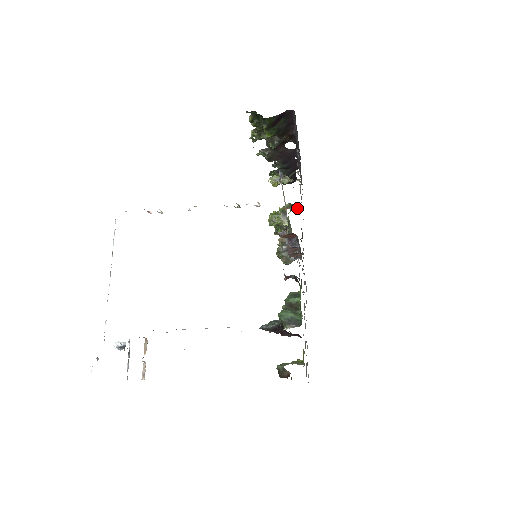
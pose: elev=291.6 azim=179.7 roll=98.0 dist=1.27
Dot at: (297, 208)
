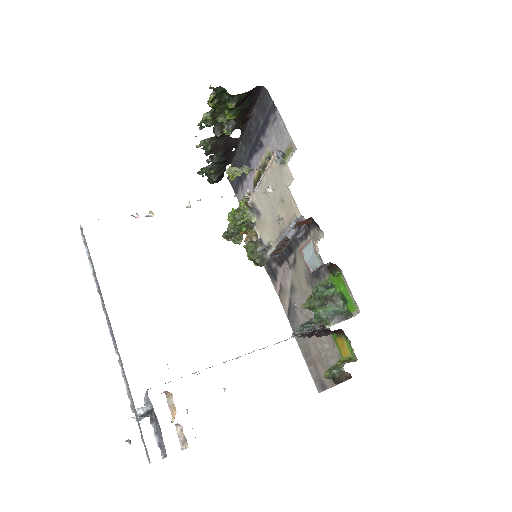
Dot at: occluded
